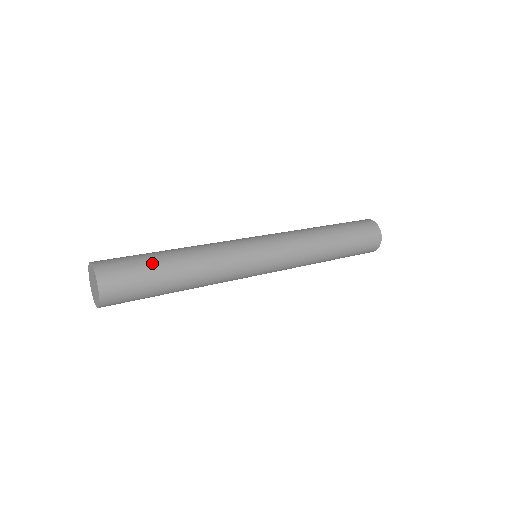
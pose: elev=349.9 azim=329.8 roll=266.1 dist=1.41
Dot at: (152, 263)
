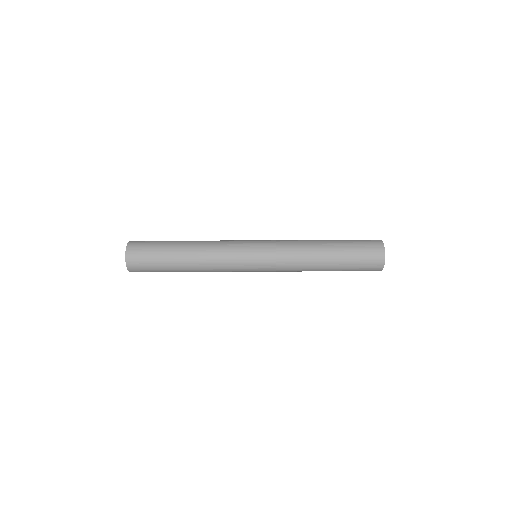
Dot at: (164, 255)
